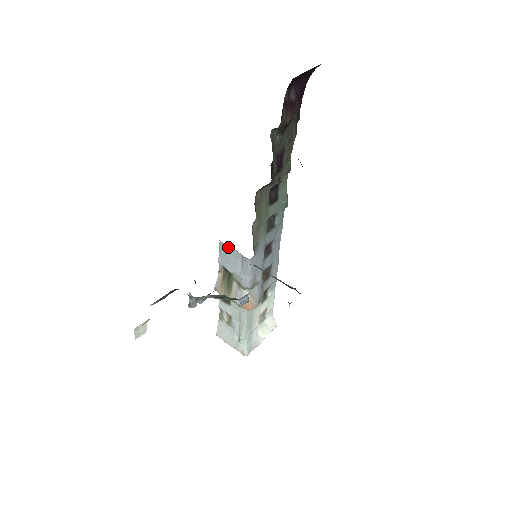
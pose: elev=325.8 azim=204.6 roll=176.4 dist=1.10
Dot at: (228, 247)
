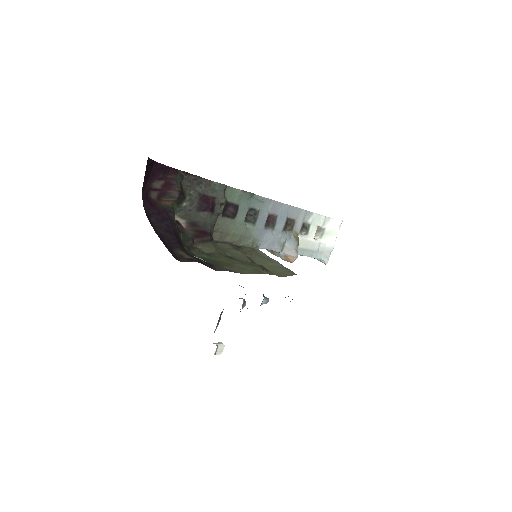
Dot at: occluded
